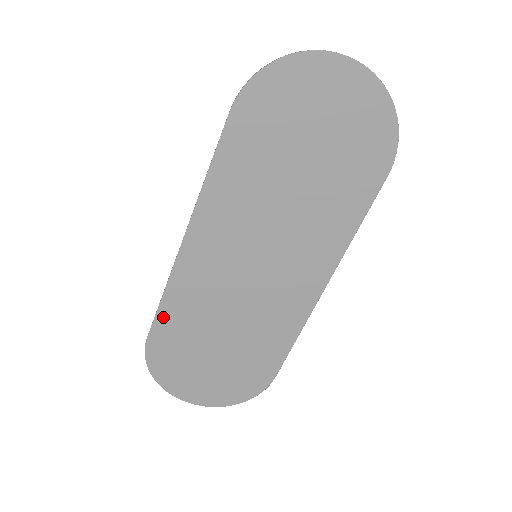
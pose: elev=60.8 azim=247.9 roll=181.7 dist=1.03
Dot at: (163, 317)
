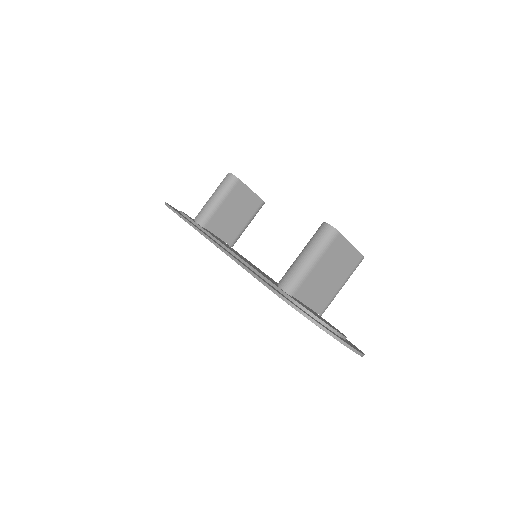
Dot at: occluded
